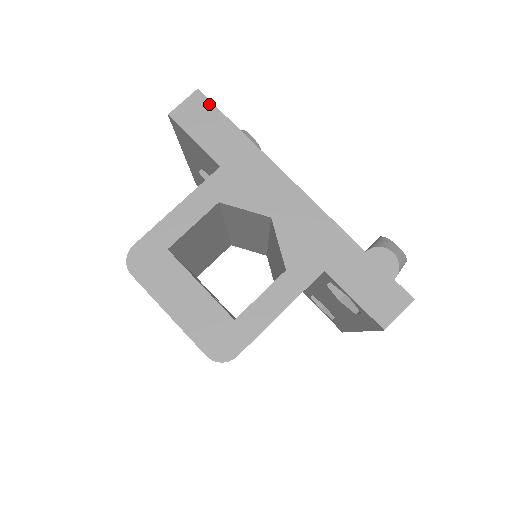
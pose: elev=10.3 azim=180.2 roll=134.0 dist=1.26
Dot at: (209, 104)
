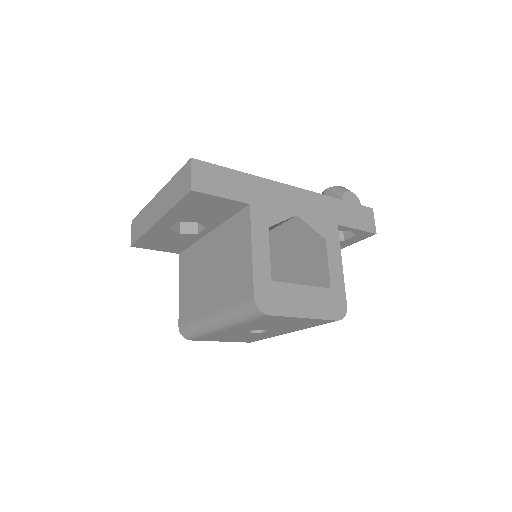
Dot at: (207, 165)
